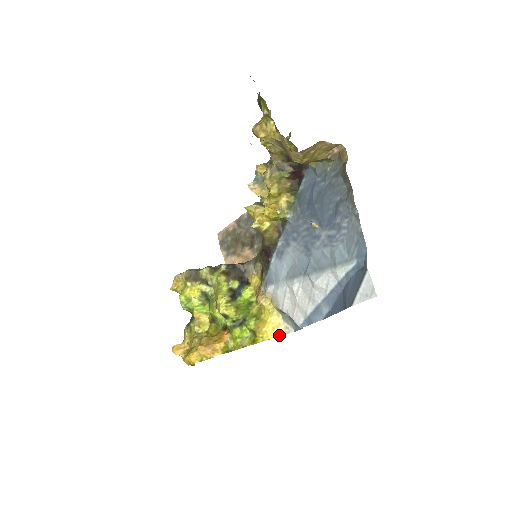
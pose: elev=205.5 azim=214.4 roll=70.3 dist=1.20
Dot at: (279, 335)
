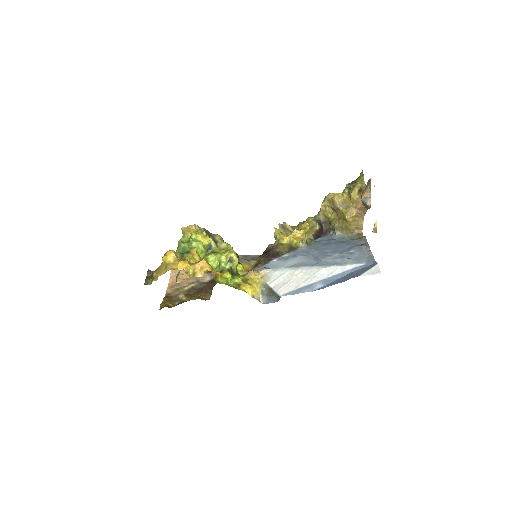
Dot at: (254, 298)
